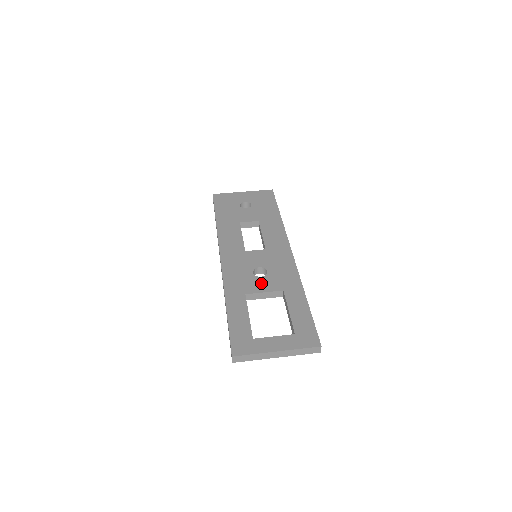
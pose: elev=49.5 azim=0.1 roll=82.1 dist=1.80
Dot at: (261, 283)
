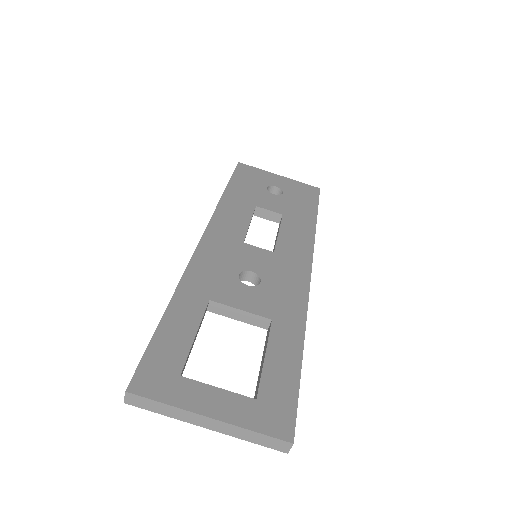
Dot at: (243, 294)
